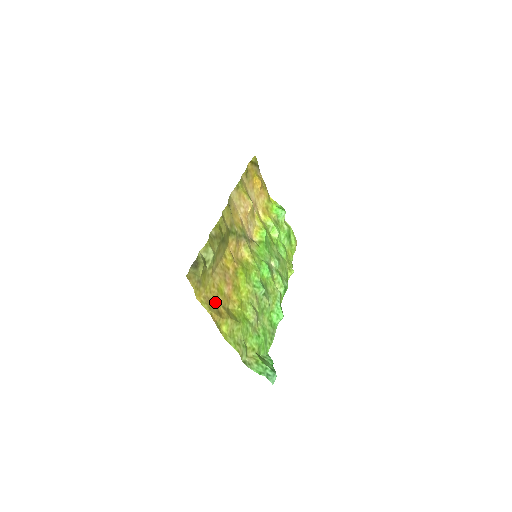
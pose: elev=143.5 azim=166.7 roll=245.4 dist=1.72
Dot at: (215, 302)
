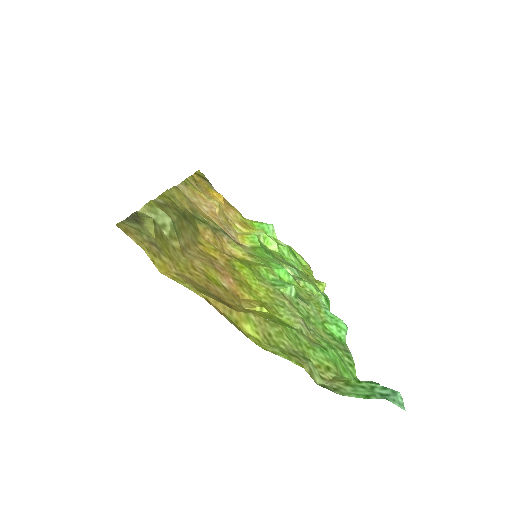
Dot at: (208, 290)
